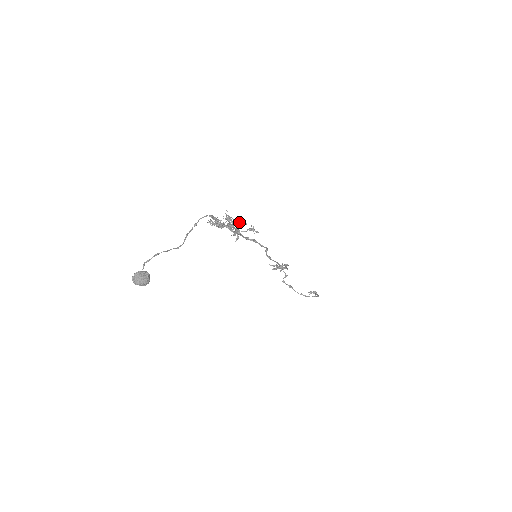
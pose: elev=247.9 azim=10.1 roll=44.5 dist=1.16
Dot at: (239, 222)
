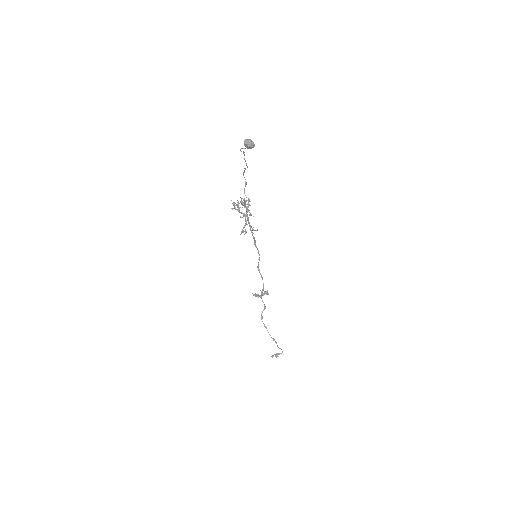
Dot at: occluded
